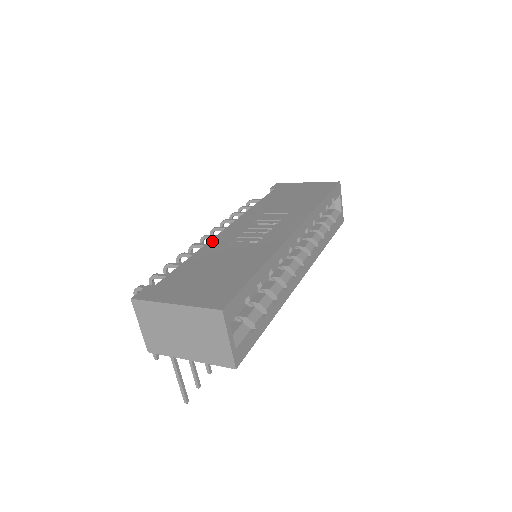
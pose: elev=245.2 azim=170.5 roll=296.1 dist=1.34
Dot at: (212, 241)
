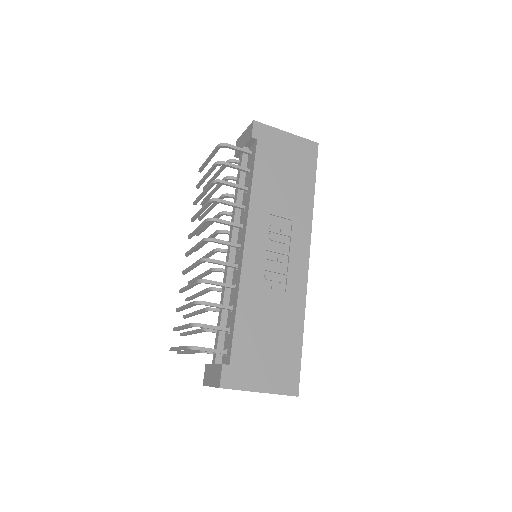
Dot at: (243, 278)
